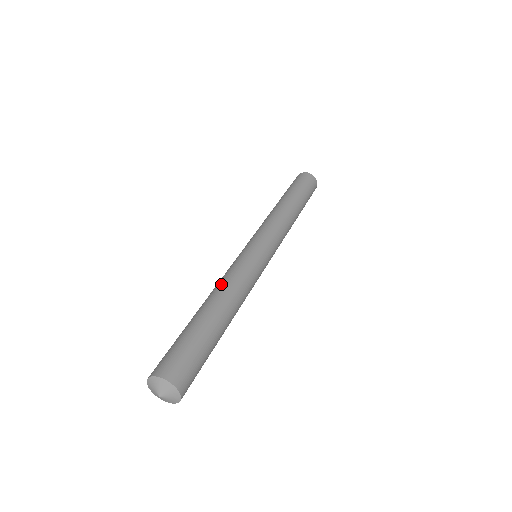
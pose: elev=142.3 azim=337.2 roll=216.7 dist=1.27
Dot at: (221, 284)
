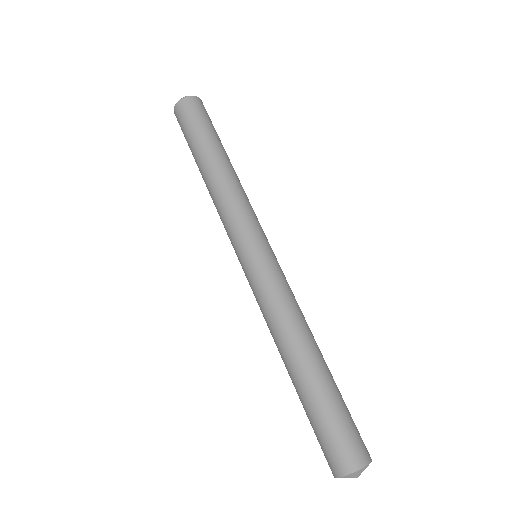
Dot at: (287, 325)
